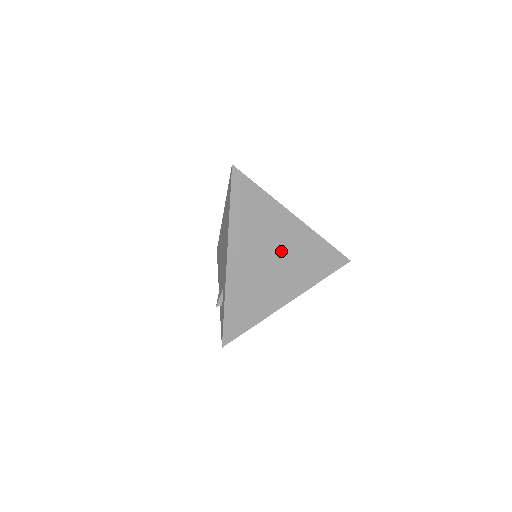
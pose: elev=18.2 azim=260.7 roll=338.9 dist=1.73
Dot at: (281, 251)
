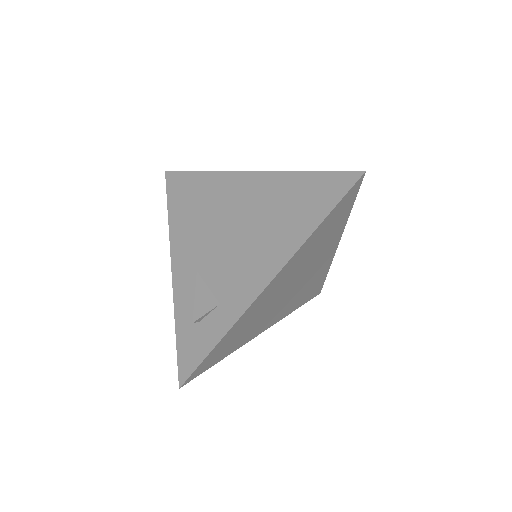
Dot at: (301, 281)
